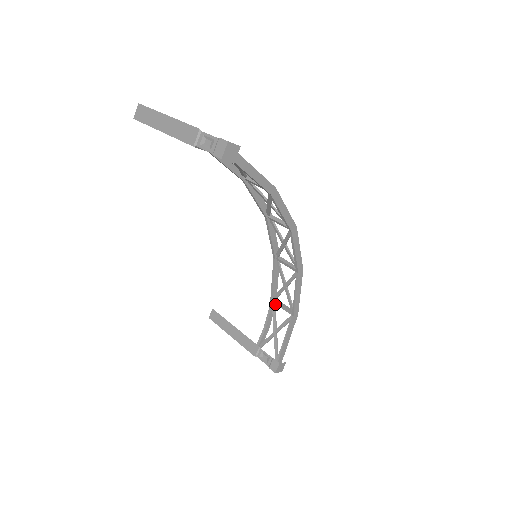
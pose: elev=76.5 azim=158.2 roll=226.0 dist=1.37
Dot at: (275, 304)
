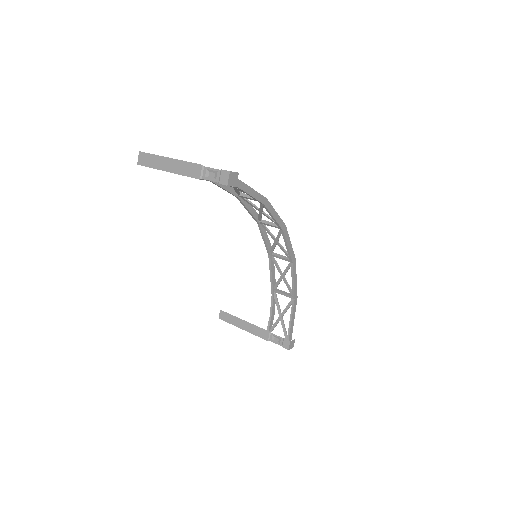
Dot at: occluded
